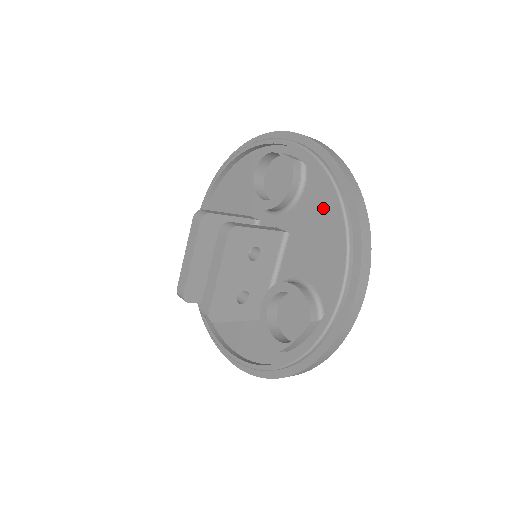
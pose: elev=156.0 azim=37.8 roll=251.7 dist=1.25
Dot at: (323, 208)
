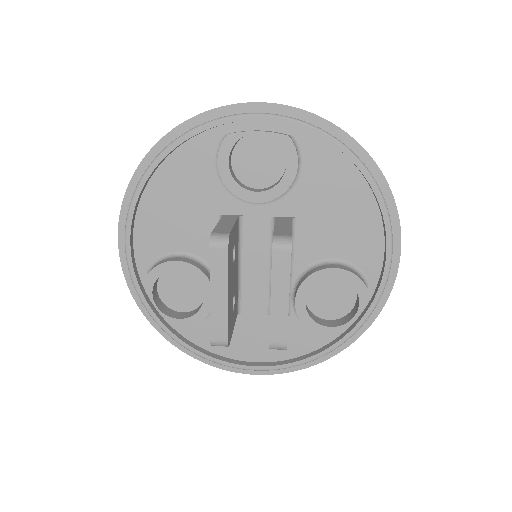
Dot at: (337, 180)
